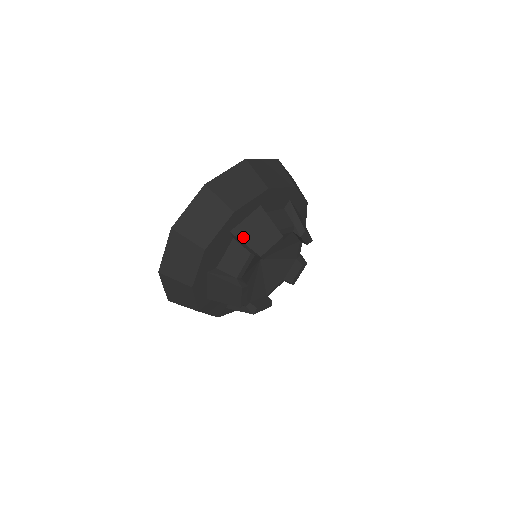
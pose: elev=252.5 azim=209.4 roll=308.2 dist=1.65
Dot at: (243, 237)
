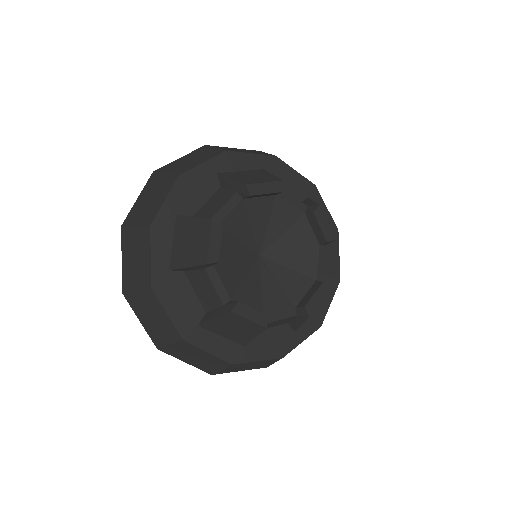
Dot at: (231, 176)
